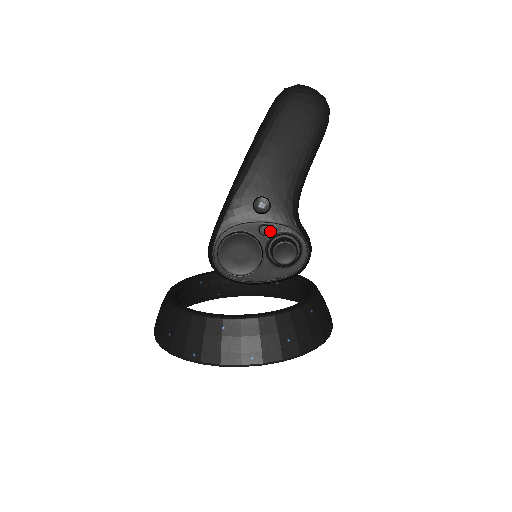
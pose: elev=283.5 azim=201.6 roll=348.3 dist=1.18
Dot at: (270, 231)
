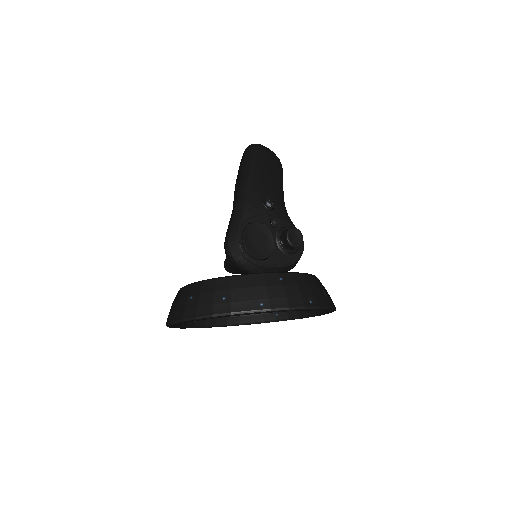
Dot at: (277, 224)
